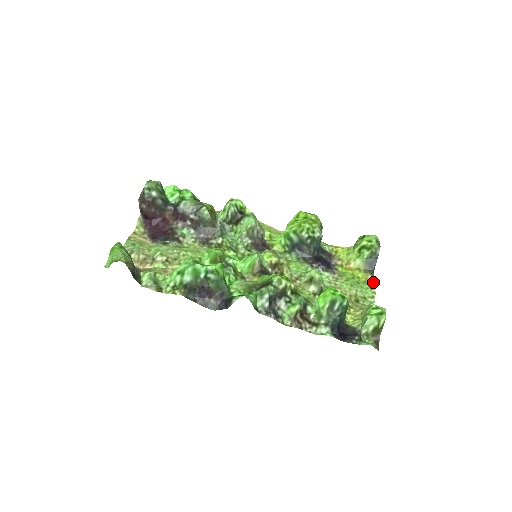
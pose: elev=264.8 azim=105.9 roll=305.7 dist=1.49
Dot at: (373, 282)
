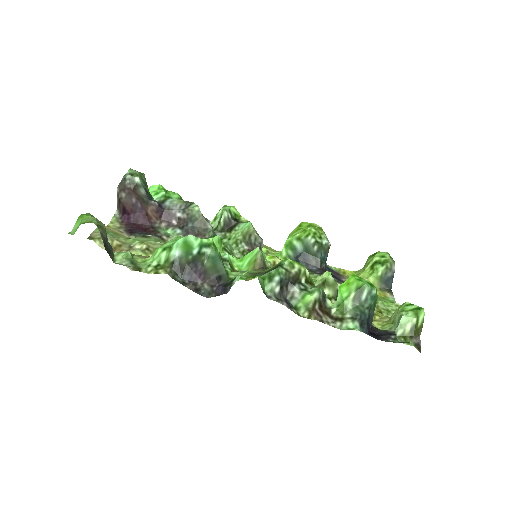
Dot at: (393, 299)
